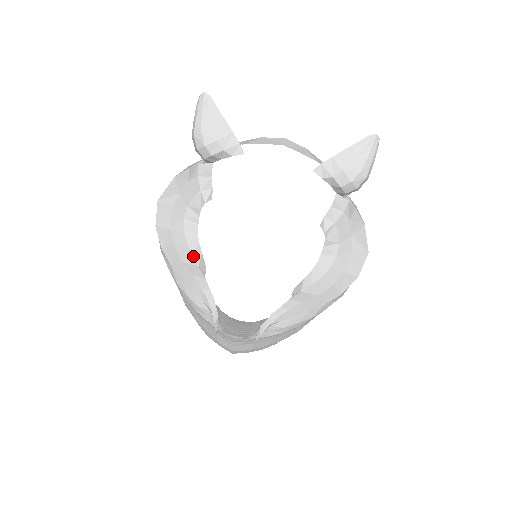
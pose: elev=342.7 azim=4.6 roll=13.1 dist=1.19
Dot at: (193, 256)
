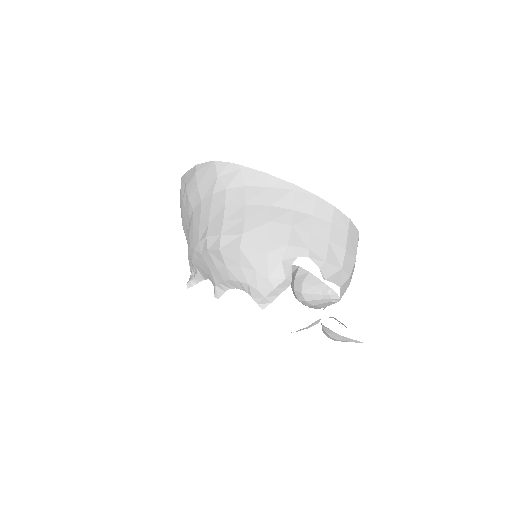
Dot at: (219, 283)
